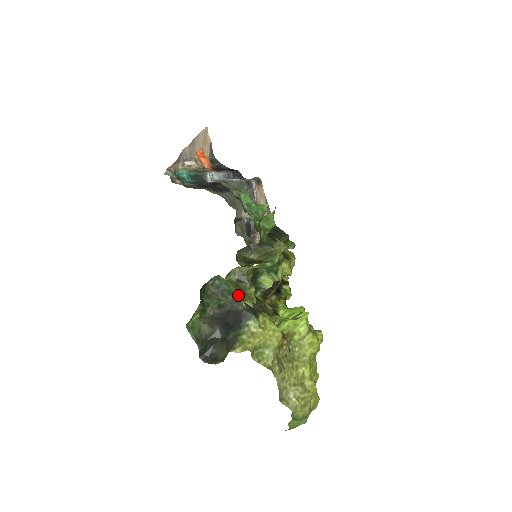
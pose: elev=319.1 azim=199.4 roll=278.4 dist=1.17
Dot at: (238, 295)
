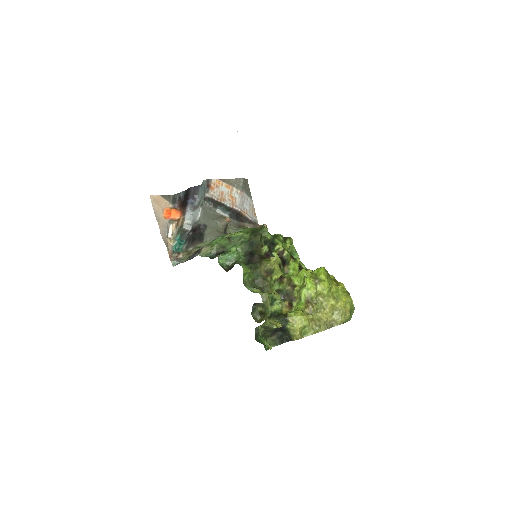
Dot at: occluded
